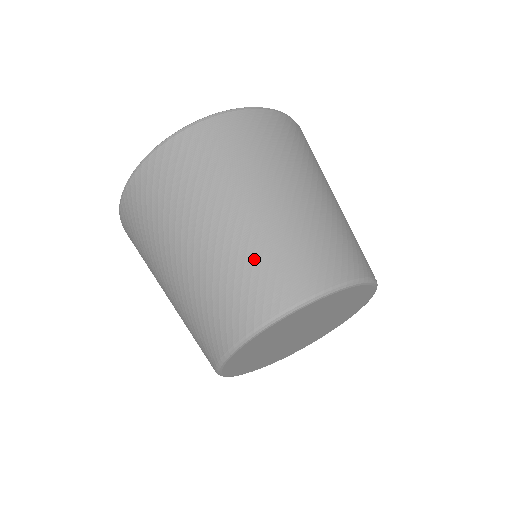
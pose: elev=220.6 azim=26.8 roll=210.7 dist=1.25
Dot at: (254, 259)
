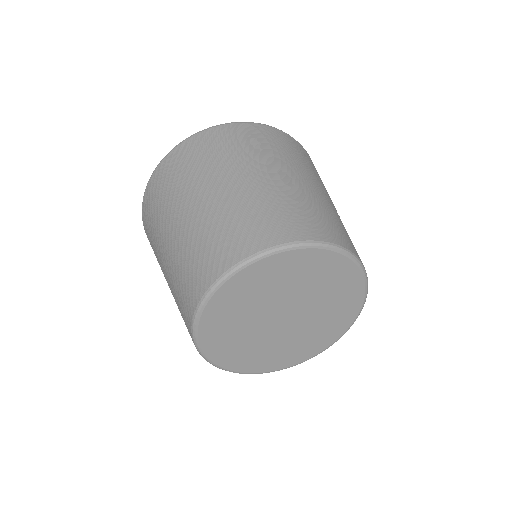
Dot at: (217, 226)
